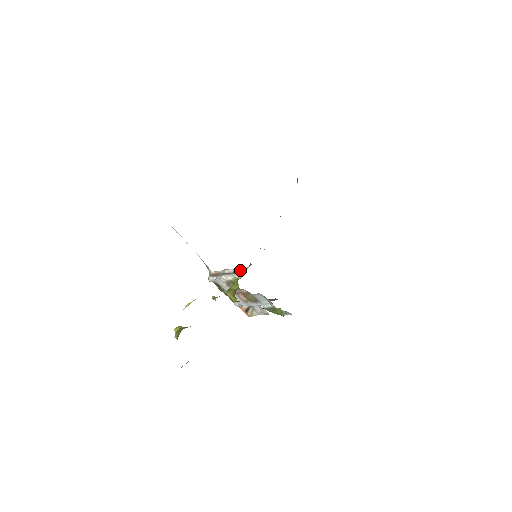
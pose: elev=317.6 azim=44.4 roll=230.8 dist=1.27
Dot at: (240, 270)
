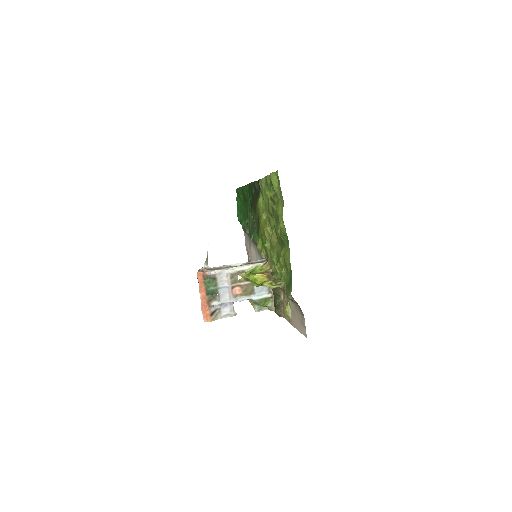
Dot at: (254, 262)
